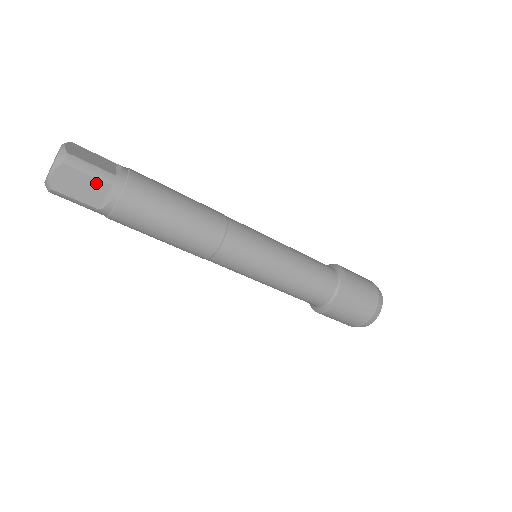
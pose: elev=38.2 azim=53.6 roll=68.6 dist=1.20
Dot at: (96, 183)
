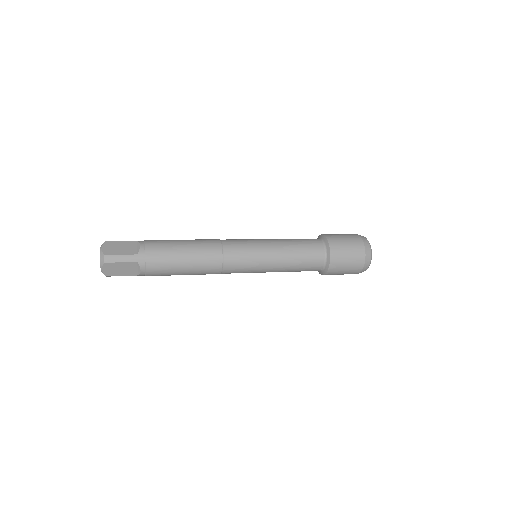
Dot at: (128, 264)
